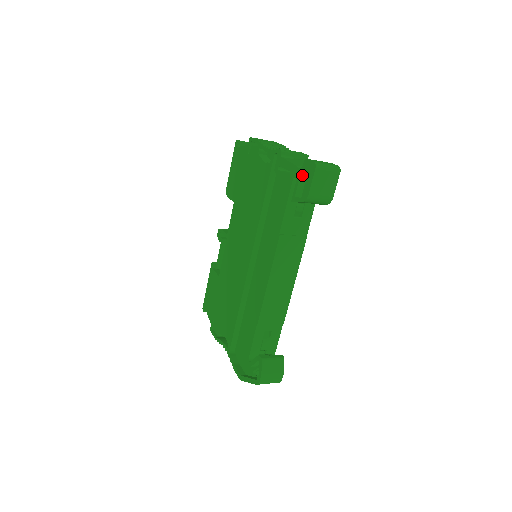
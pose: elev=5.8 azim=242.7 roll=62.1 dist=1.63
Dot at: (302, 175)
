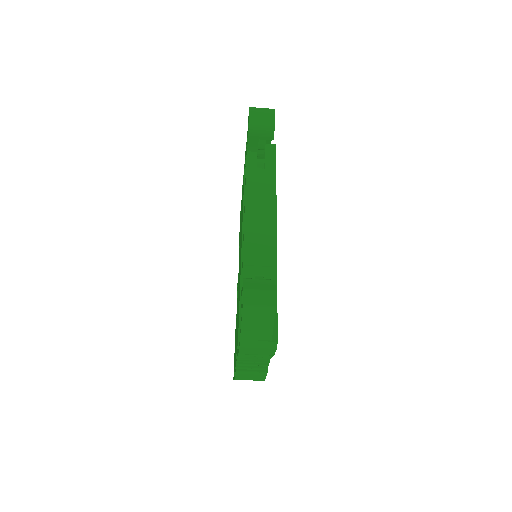
Dot at: (248, 127)
